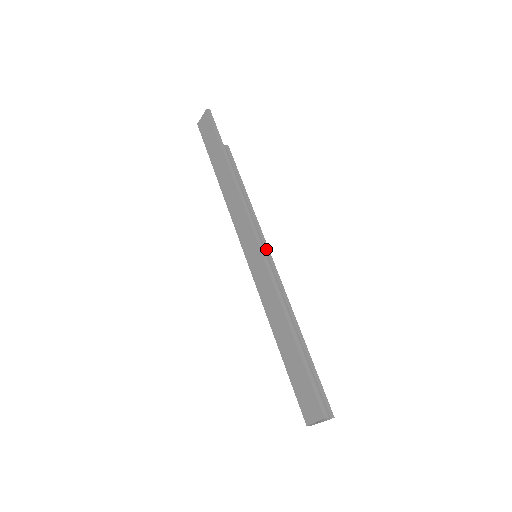
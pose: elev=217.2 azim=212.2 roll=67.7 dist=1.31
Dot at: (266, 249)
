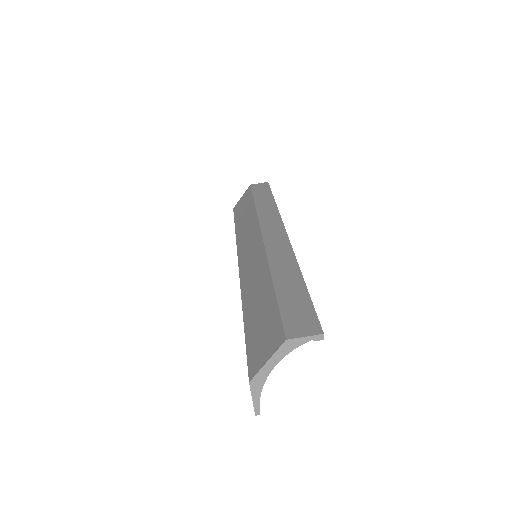
Dot at: occluded
